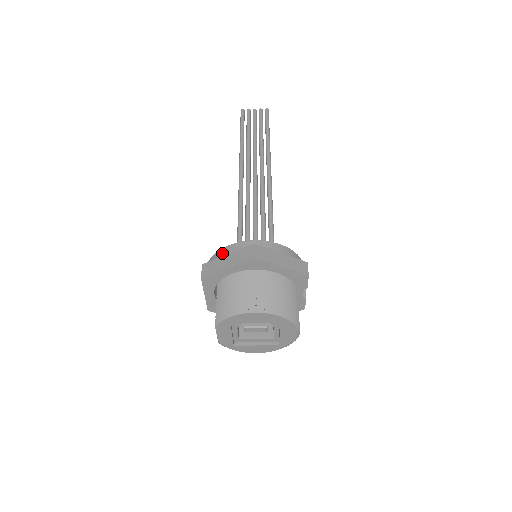
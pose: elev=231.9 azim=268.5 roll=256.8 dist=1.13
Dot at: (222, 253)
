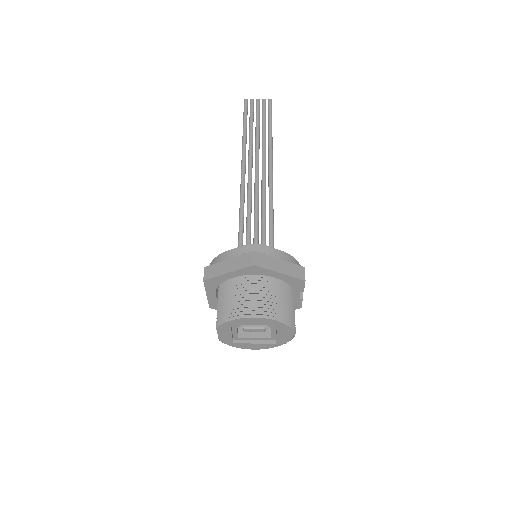
Dot at: (224, 257)
